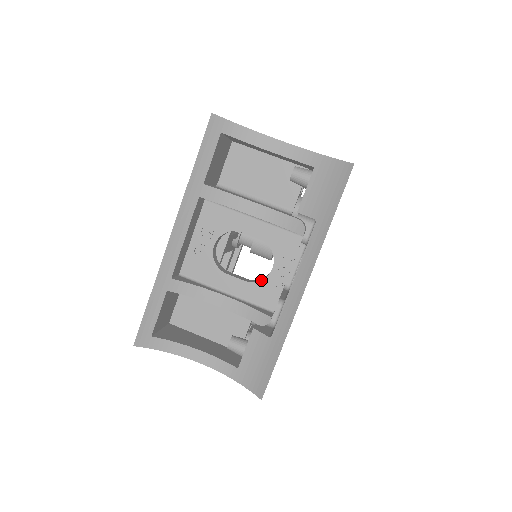
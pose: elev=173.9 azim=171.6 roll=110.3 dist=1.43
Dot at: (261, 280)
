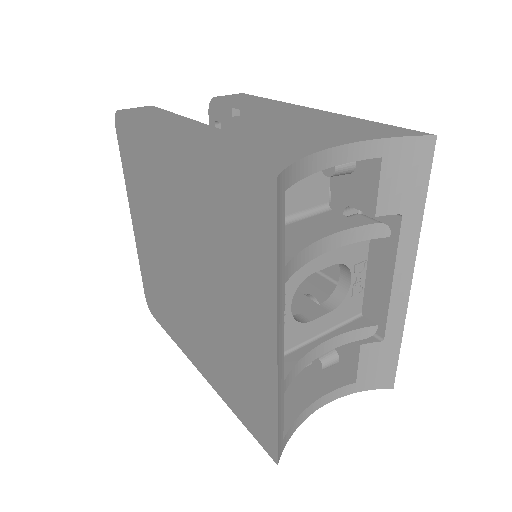
Dot at: (344, 299)
